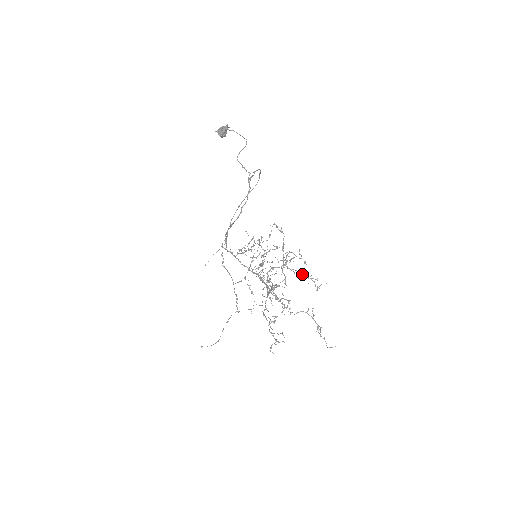
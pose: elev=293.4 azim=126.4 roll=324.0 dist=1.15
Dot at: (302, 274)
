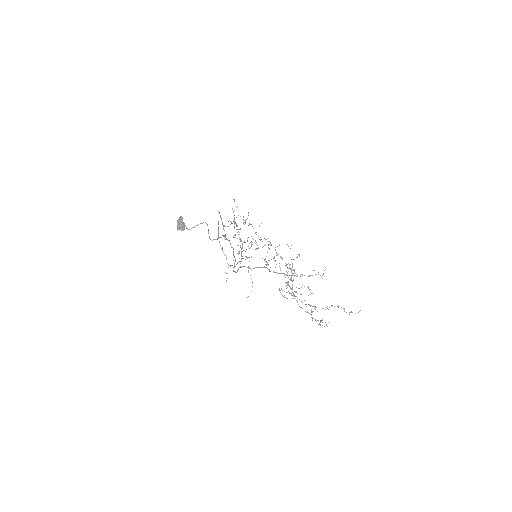
Dot at: (309, 276)
